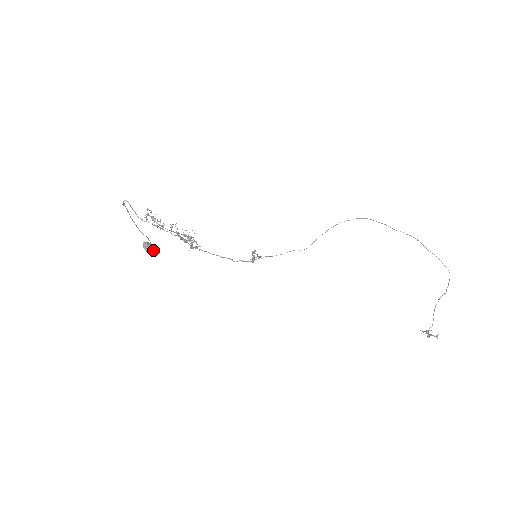
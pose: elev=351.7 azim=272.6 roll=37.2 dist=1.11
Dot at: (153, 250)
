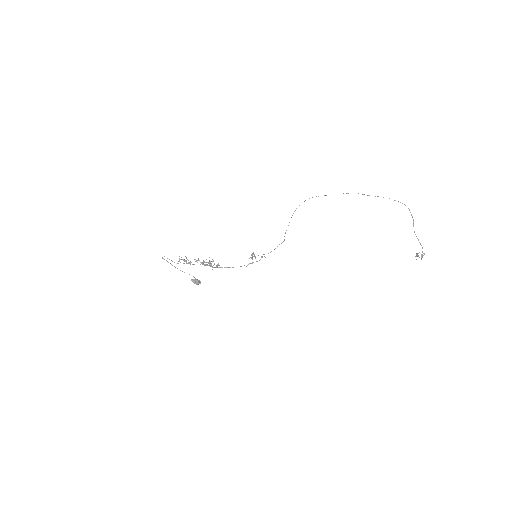
Dot at: (200, 282)
